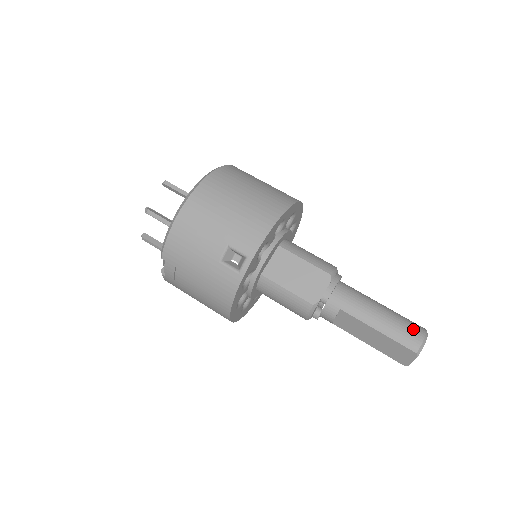
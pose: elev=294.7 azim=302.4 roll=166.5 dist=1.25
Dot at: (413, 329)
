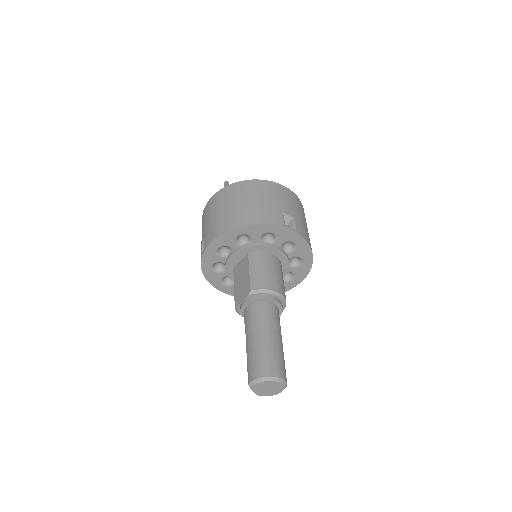
Dot at: (260, 366)
